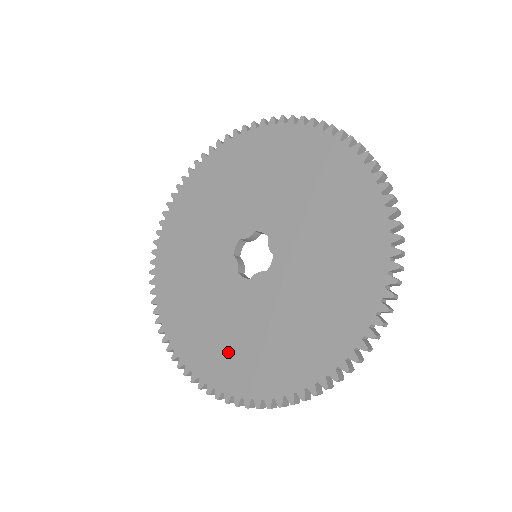
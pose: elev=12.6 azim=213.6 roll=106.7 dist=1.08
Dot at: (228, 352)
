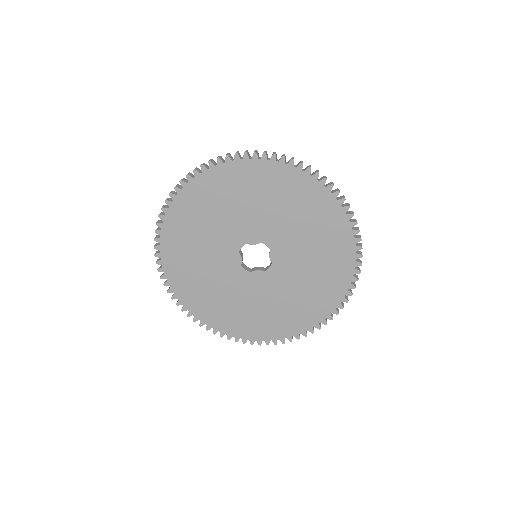
Dot at: (226, 311)
